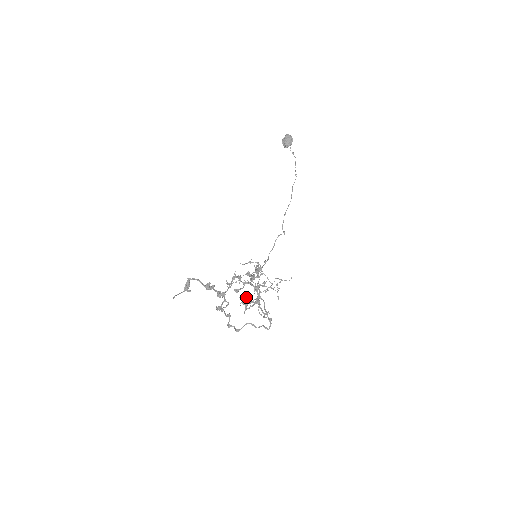
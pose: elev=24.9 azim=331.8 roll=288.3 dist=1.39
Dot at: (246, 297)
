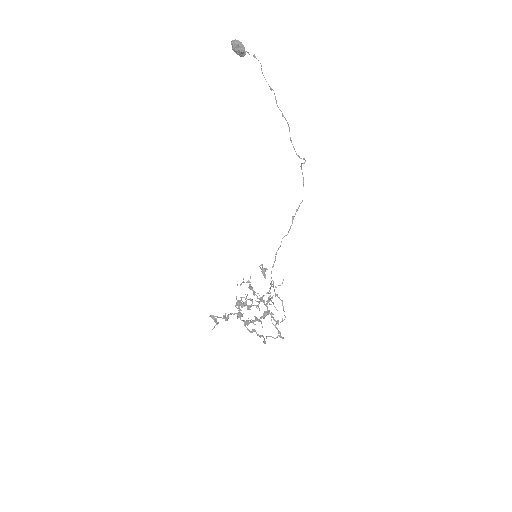
Dot at: occluded
